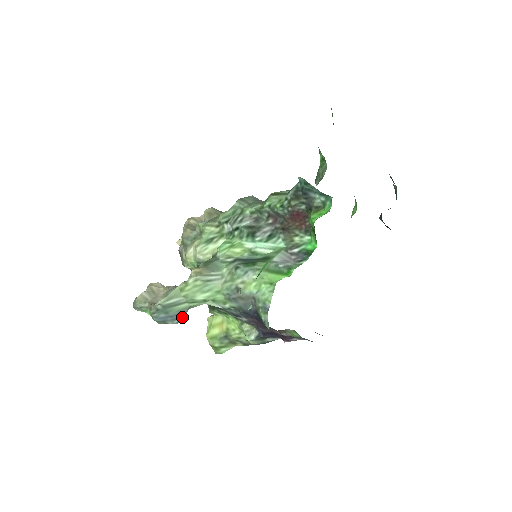
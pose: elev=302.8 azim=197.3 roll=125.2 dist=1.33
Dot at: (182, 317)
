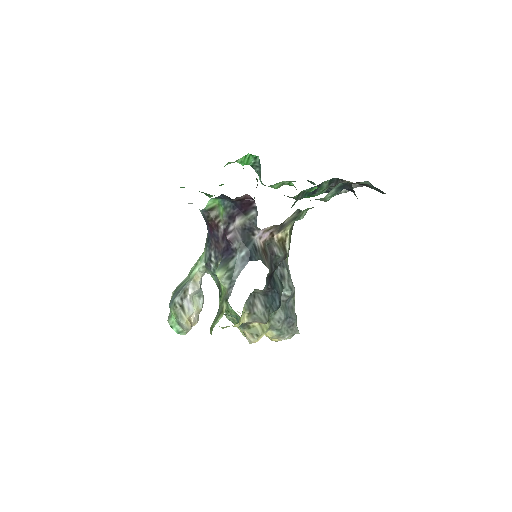
Dot at: (184, 290)
